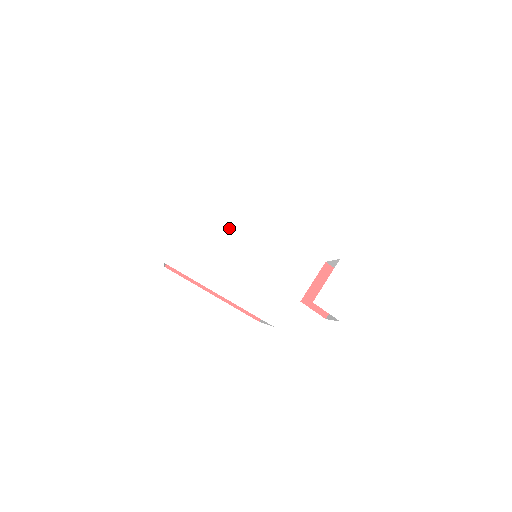
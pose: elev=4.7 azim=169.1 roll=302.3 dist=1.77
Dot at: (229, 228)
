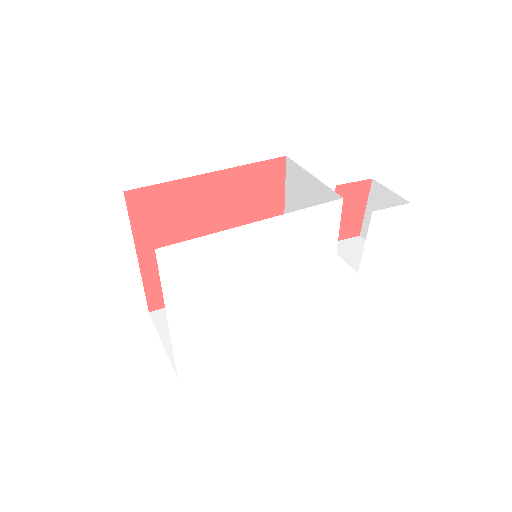
Dot at: (222, 297)
